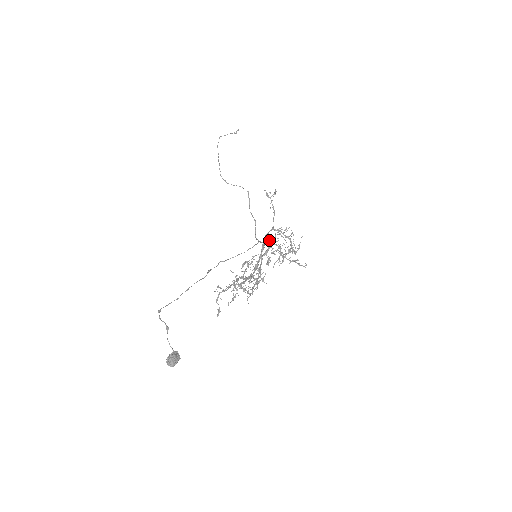
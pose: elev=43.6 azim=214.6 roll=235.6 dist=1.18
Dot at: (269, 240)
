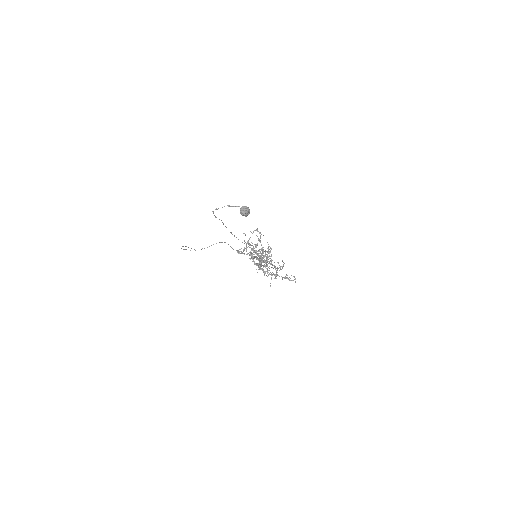
Dot at: occluded
